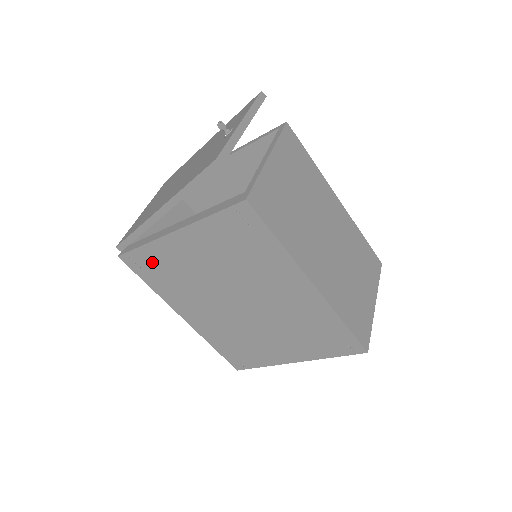
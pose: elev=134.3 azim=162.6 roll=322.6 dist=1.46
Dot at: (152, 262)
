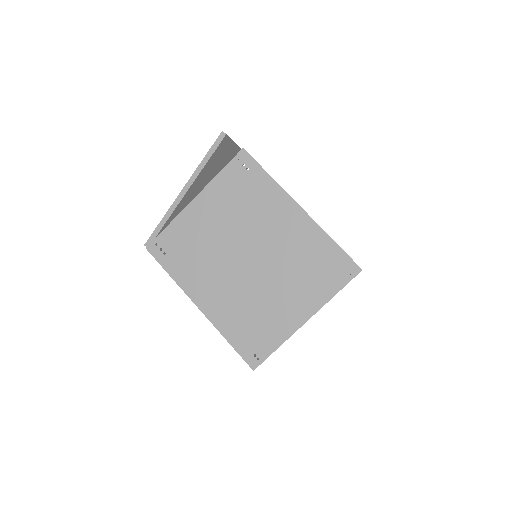
Dot at: (174, 241)
